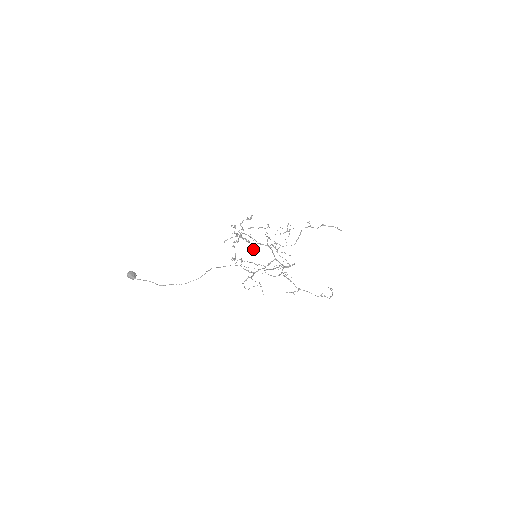
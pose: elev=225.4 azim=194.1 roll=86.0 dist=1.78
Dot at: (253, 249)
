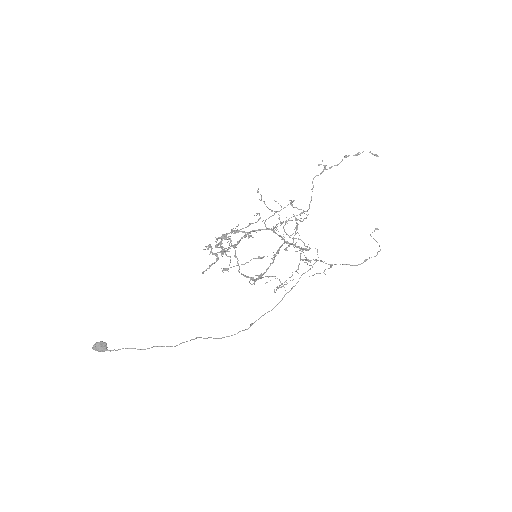
Dot at: occluded
